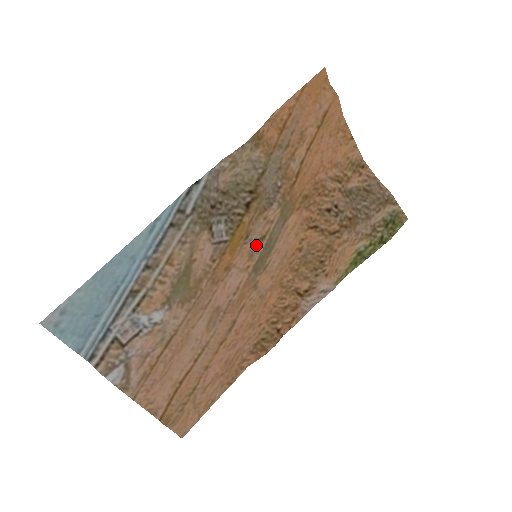
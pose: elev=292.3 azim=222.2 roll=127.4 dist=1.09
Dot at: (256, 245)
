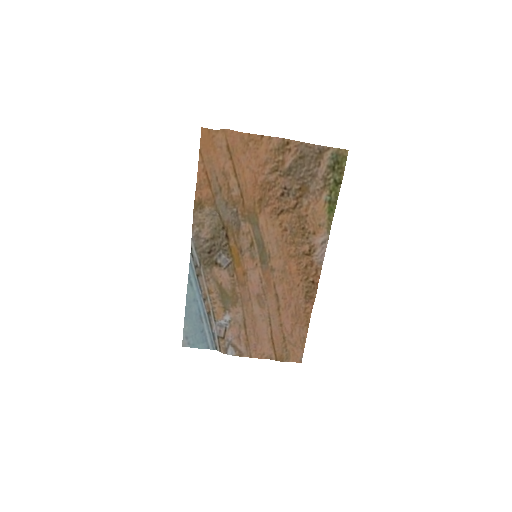
Dot at: (251, 250)
